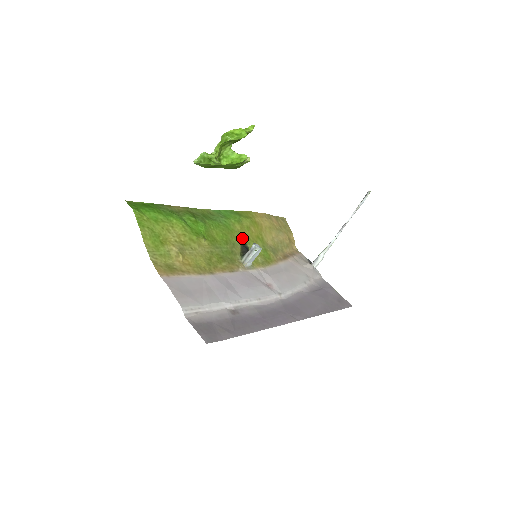
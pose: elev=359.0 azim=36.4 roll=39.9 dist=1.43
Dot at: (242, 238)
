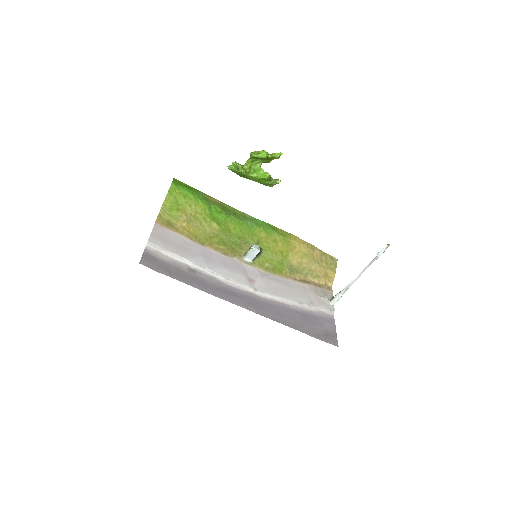
Dot at: (261, 244)
